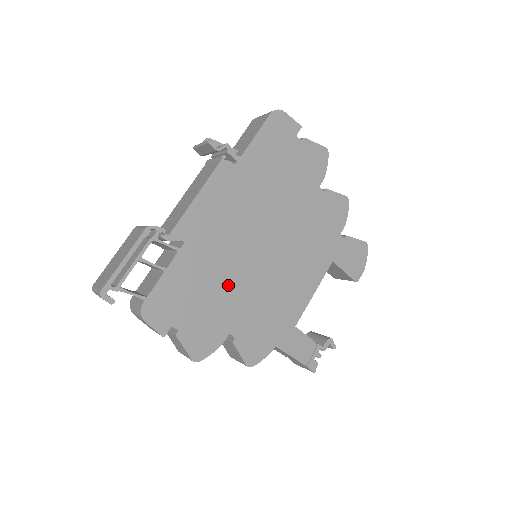
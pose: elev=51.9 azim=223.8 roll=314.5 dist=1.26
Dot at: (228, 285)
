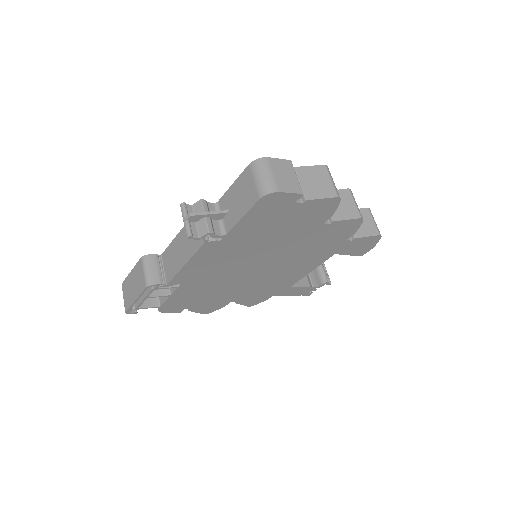
Dot at: (226, 288)
